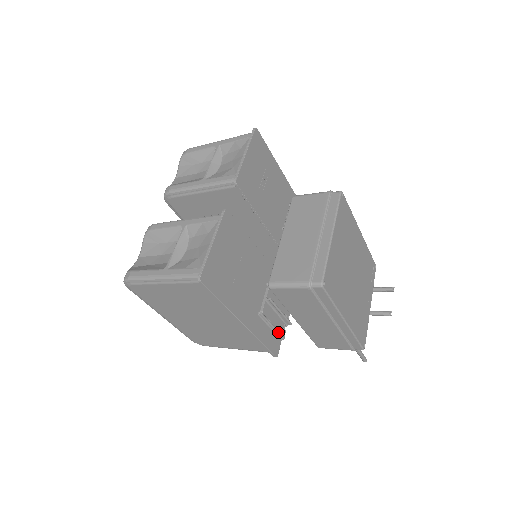
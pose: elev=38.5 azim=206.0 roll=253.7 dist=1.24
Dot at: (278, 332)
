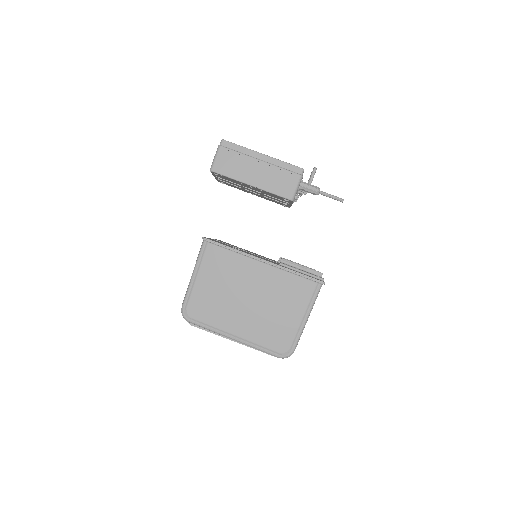
Dot at: (311, 275)
